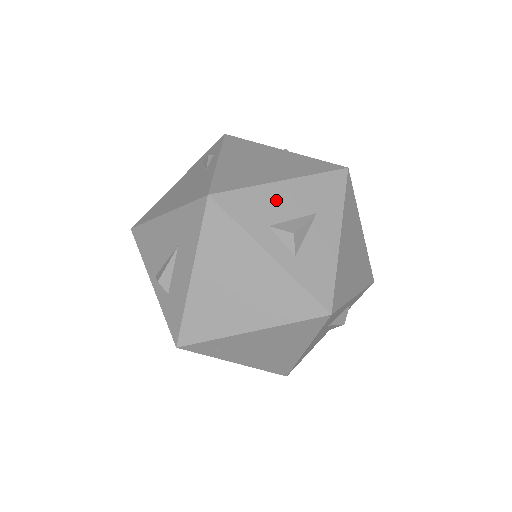
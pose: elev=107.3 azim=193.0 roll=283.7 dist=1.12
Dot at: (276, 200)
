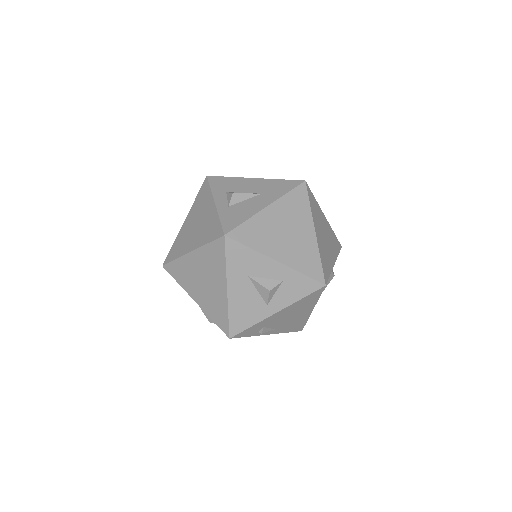
Dot at: (241, 184)
